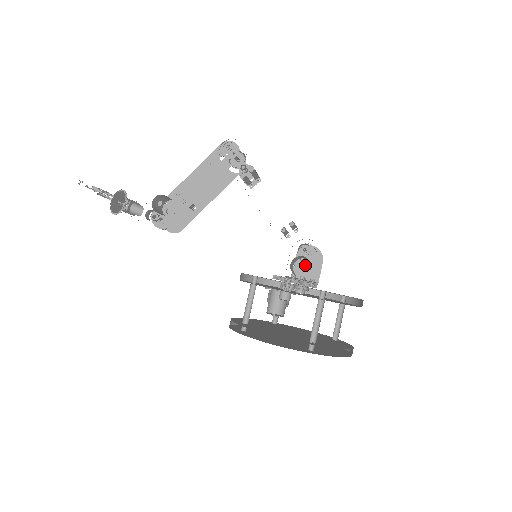
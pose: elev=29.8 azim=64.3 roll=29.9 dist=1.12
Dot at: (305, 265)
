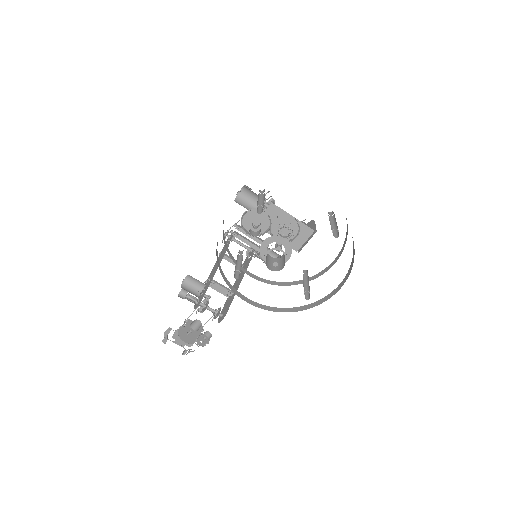
Dot at: occluded
